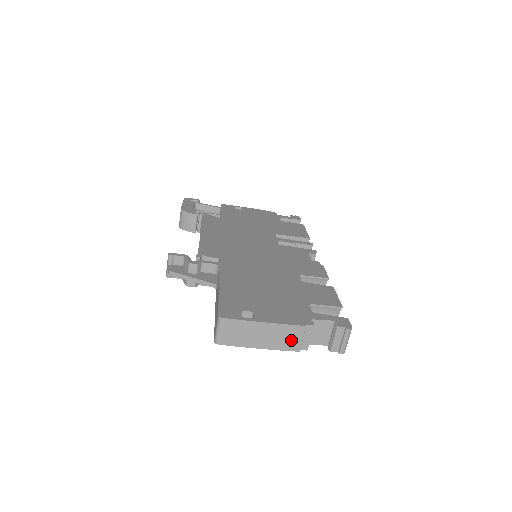
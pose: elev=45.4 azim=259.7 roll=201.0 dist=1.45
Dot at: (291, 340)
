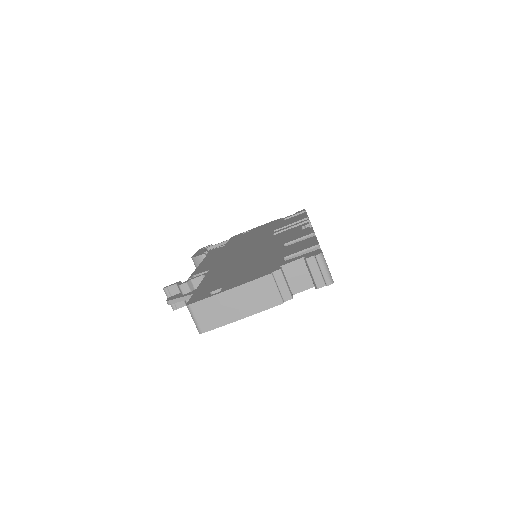
Dot at: (267, 295)
